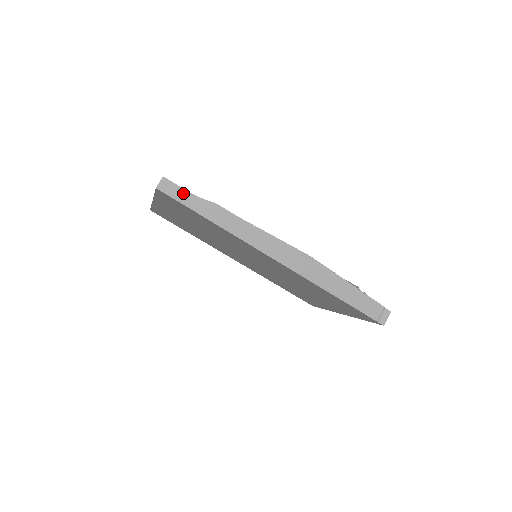
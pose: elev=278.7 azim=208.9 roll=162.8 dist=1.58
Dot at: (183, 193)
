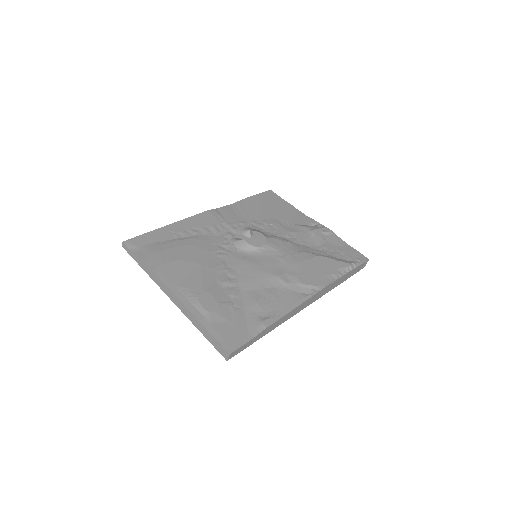
Dot at: (245, 346)
